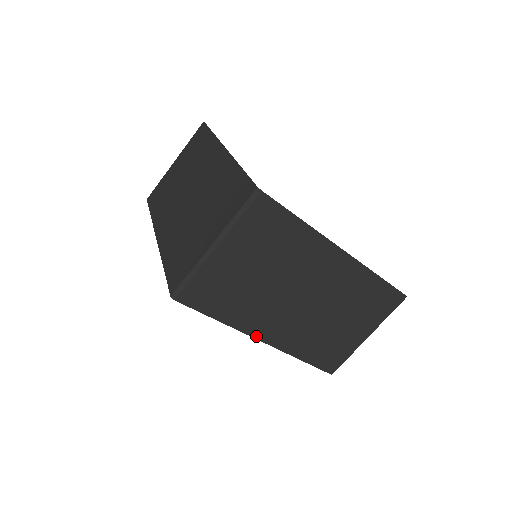
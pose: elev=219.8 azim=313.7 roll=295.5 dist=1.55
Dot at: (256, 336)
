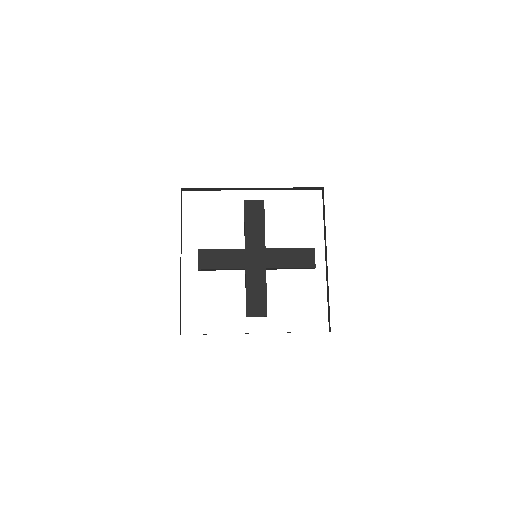
Dot at: occluded
